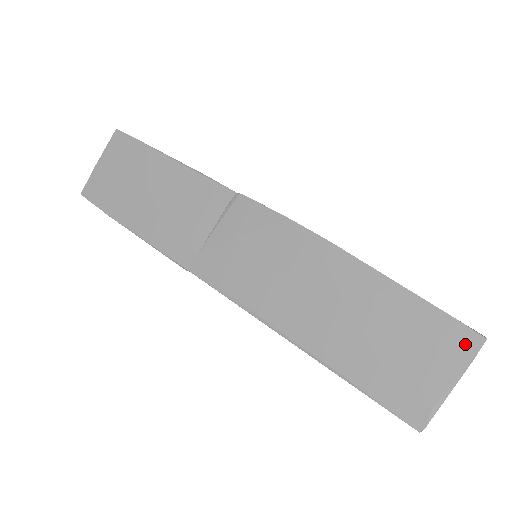
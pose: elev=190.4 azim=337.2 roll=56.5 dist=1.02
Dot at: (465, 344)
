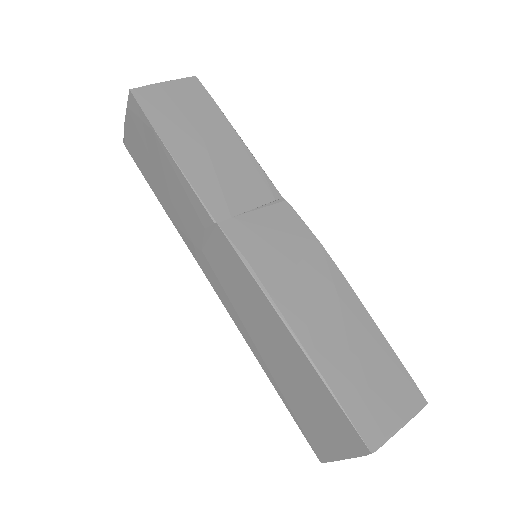
Dot at: (415, 400)
